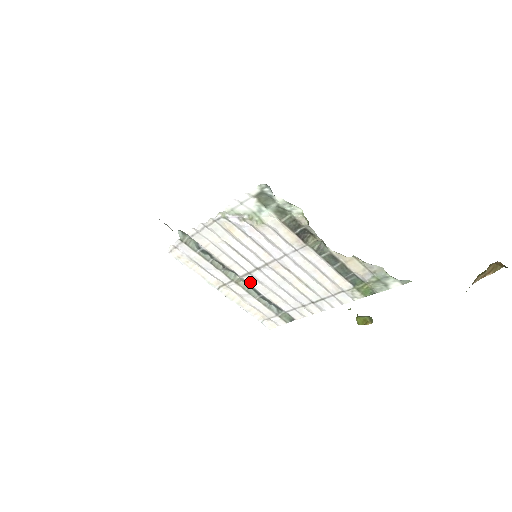
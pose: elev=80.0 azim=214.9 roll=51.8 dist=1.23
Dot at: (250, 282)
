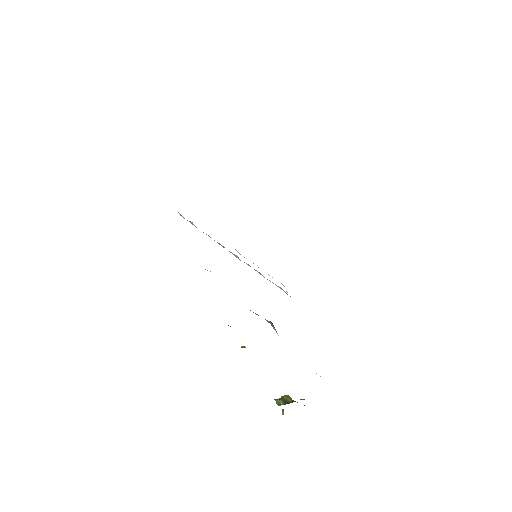
Dot at: occluded
